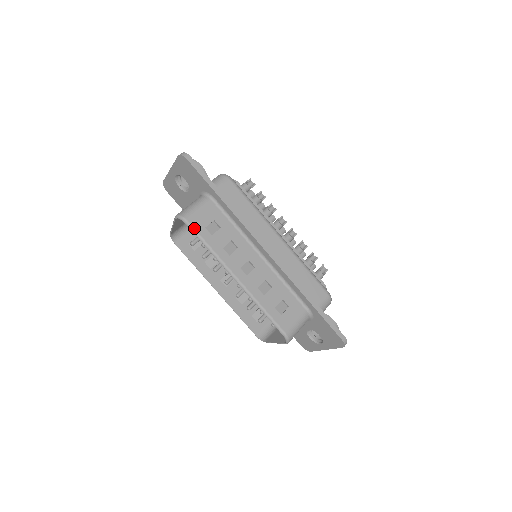
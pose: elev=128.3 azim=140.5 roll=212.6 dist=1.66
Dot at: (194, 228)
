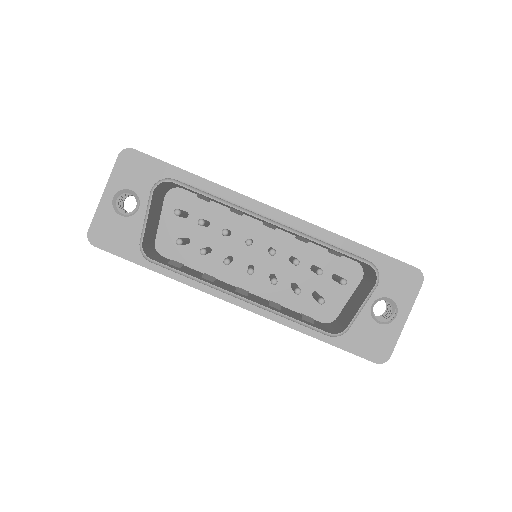
Dot at: occluded
